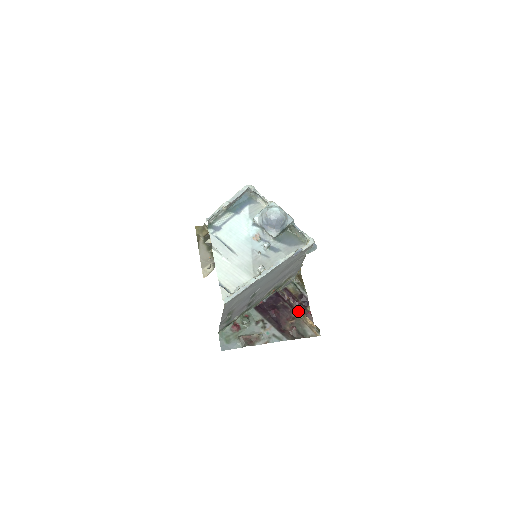
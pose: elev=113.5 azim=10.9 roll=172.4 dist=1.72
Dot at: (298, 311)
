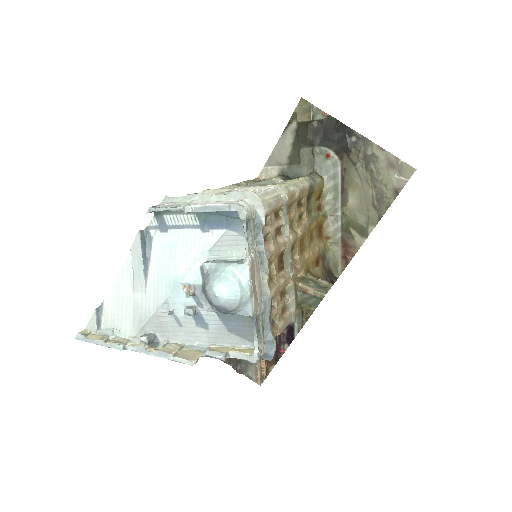
Dot at: occluded
